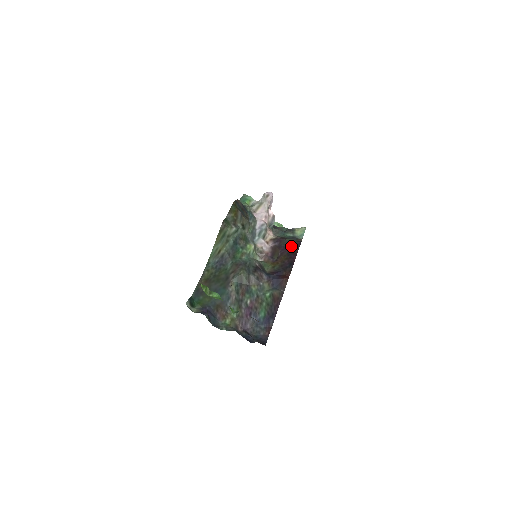
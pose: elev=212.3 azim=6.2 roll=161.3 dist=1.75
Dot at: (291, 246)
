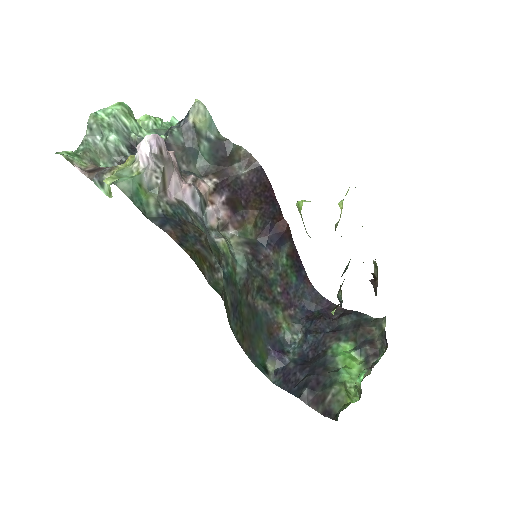
Dot at: (251, 182)
